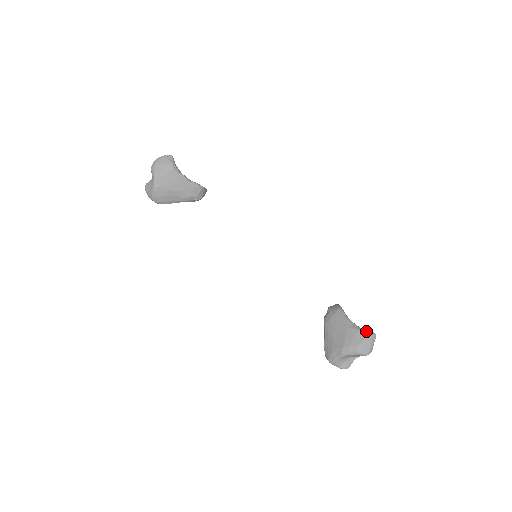
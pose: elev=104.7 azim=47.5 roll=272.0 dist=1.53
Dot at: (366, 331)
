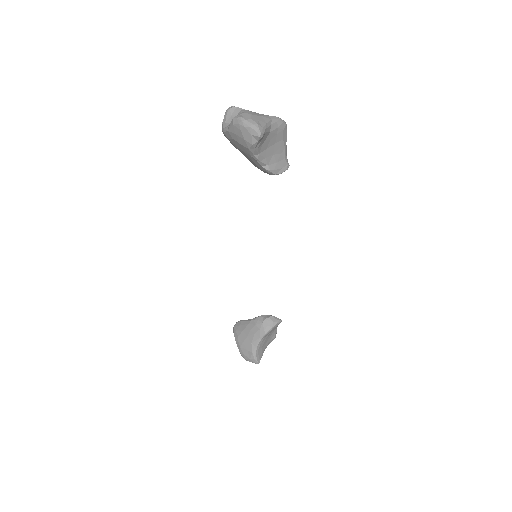
Dot at: (255, 358)
